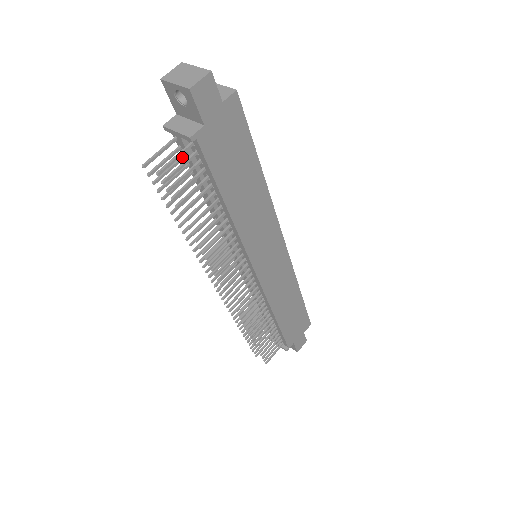
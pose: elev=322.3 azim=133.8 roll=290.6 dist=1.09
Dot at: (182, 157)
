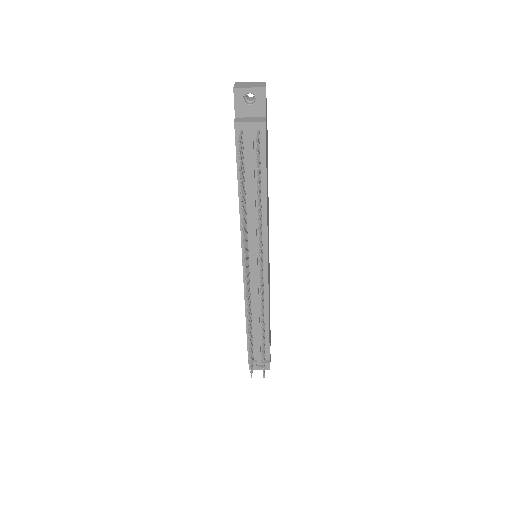
Dot at: (243, 148)
